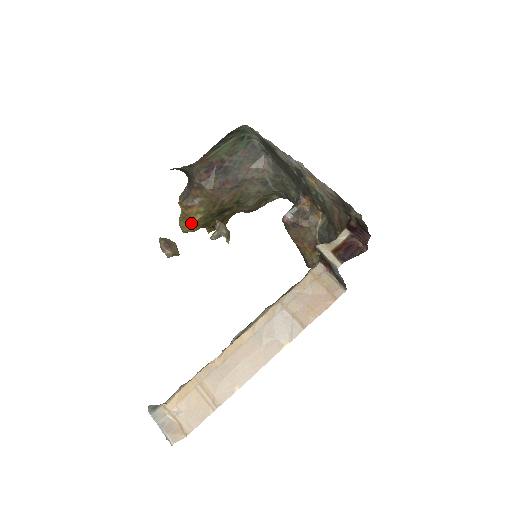
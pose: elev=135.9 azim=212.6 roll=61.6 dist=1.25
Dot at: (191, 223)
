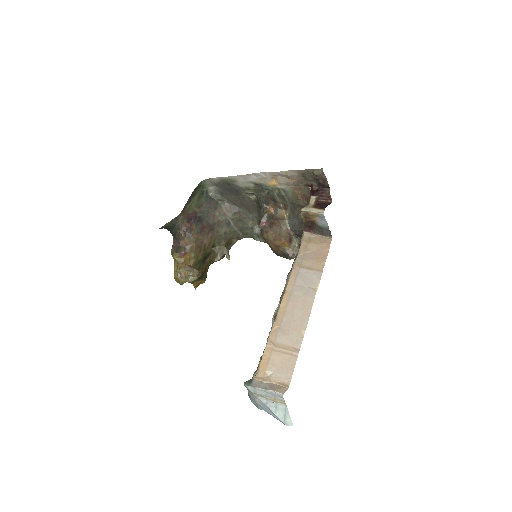
Dot at: occluded
